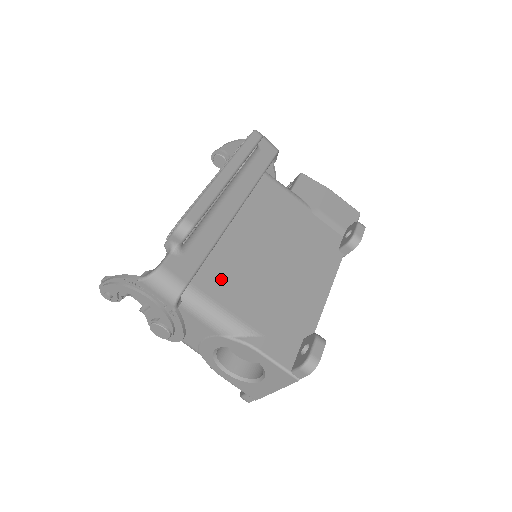
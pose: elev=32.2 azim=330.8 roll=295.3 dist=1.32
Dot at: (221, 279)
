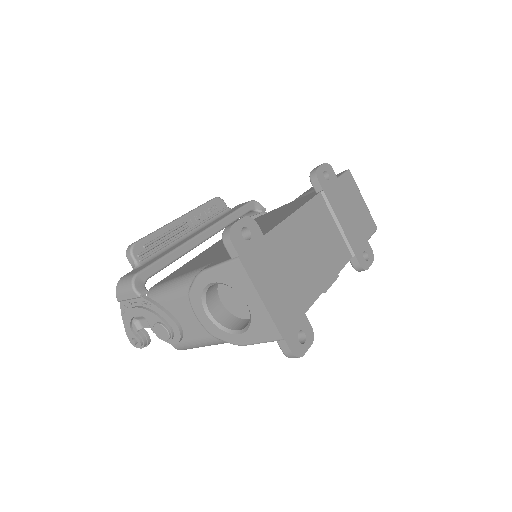
Dot at: occluded
